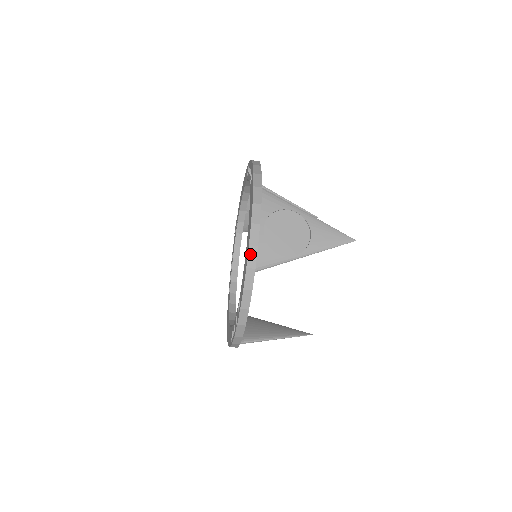
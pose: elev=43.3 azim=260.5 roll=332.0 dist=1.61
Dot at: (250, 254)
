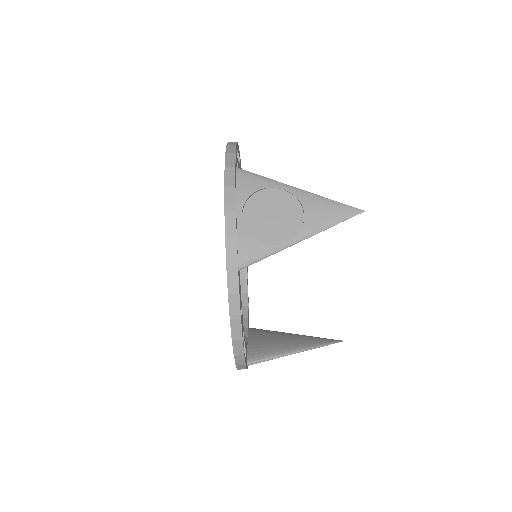
Dot at: (228, 249)
